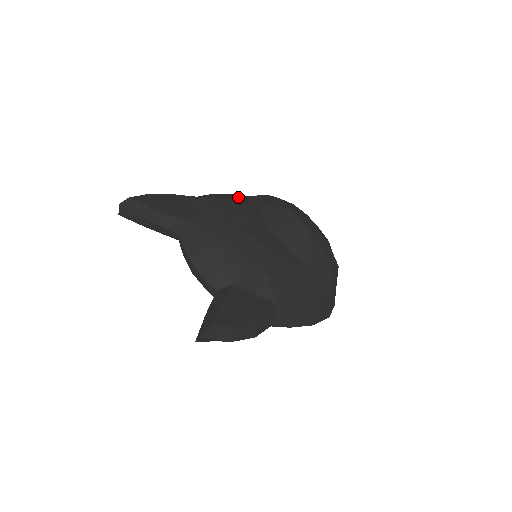
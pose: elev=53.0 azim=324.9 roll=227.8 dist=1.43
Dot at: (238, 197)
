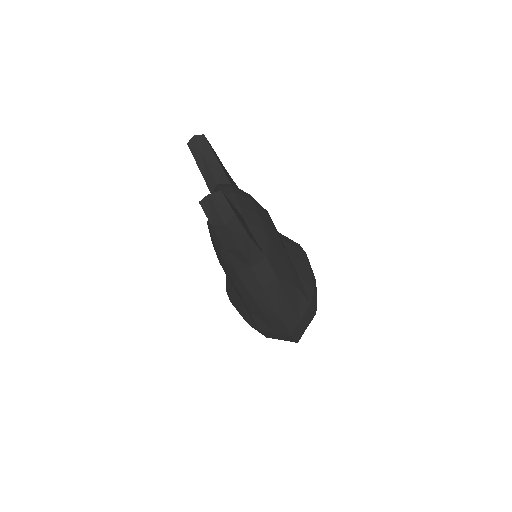
Dot at: occluded
